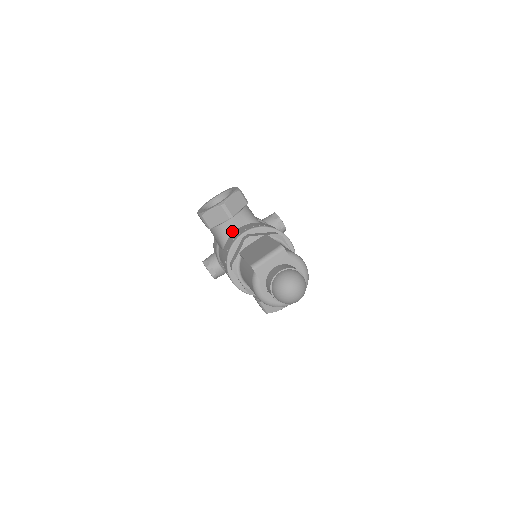
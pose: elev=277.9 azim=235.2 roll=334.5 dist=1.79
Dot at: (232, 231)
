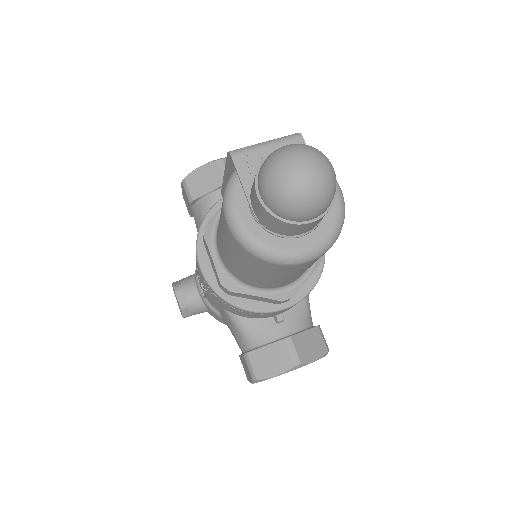
Dot at: occluded
